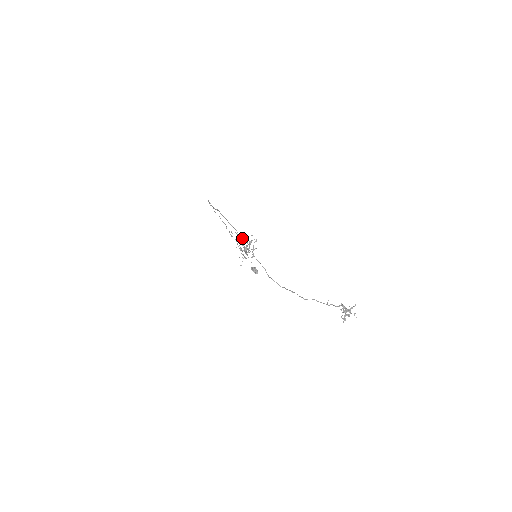
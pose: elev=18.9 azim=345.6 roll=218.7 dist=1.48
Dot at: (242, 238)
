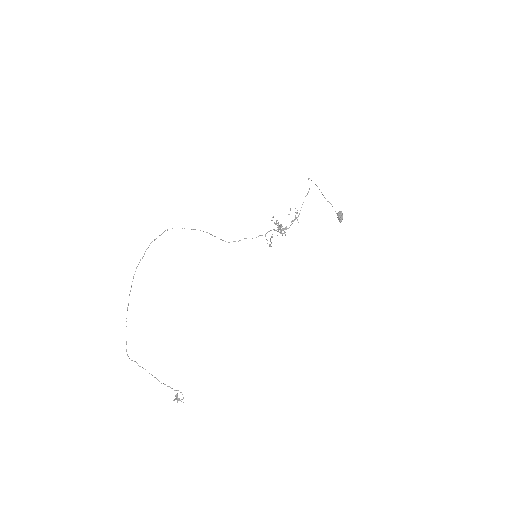
Dot at: (127, 310)
